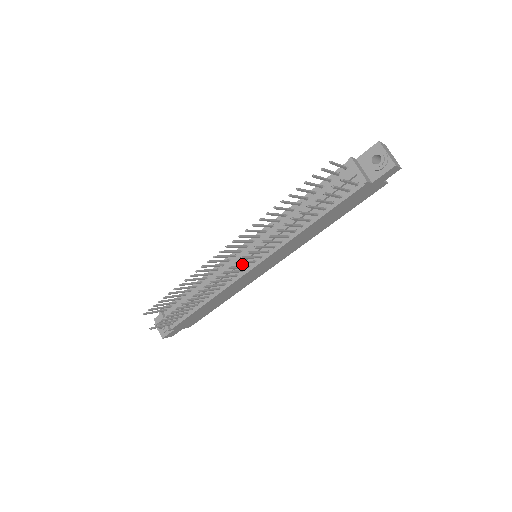
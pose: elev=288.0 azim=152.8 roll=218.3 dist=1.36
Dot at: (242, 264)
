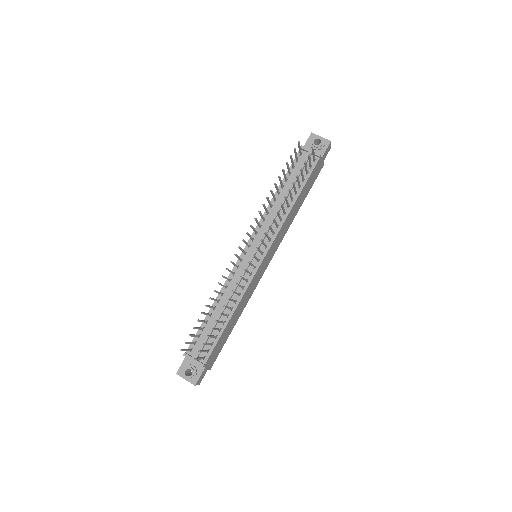
Dot at: (251, 262)
